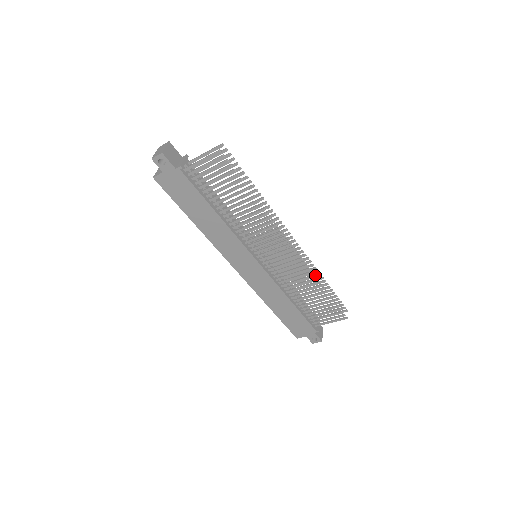
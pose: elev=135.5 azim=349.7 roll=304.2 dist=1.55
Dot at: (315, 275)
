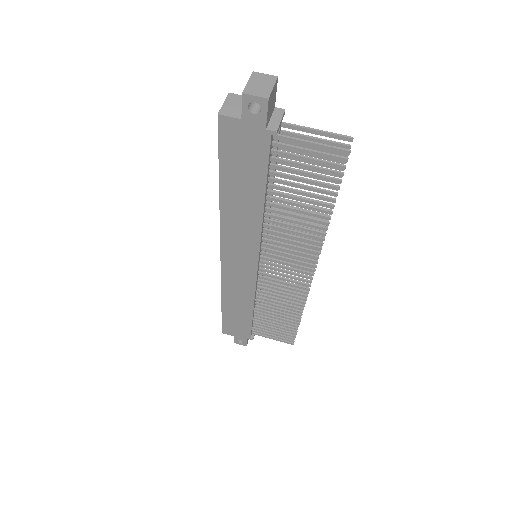
Dot at: occluded
